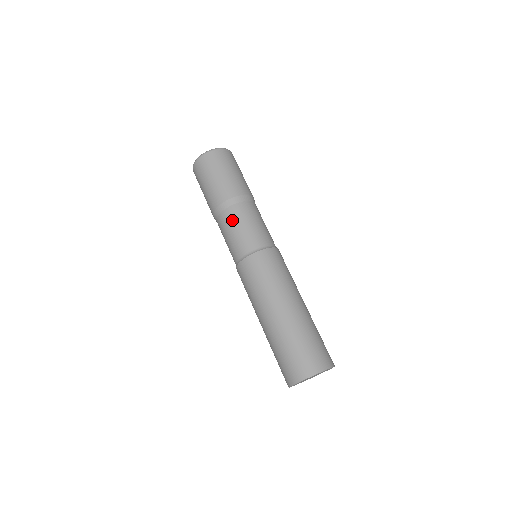
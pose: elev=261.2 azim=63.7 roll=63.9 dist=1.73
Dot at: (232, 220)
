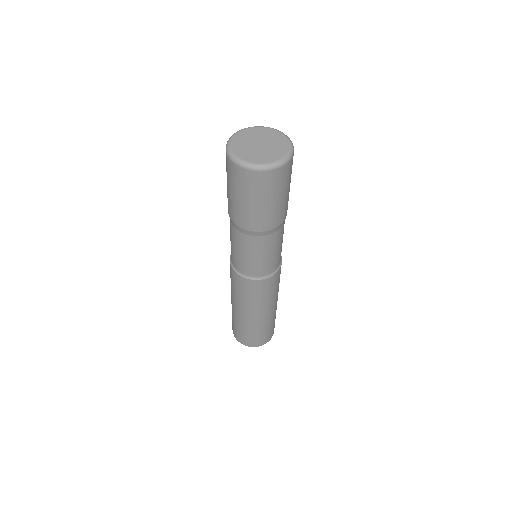
Dot at: (250, 248)
